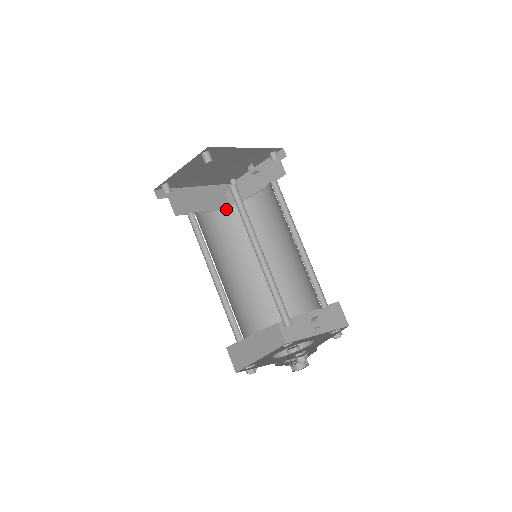
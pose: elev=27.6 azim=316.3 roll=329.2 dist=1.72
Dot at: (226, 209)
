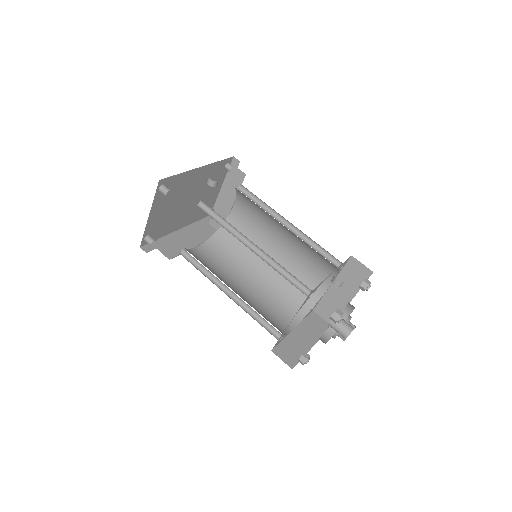
Dot at: (214, 235)
